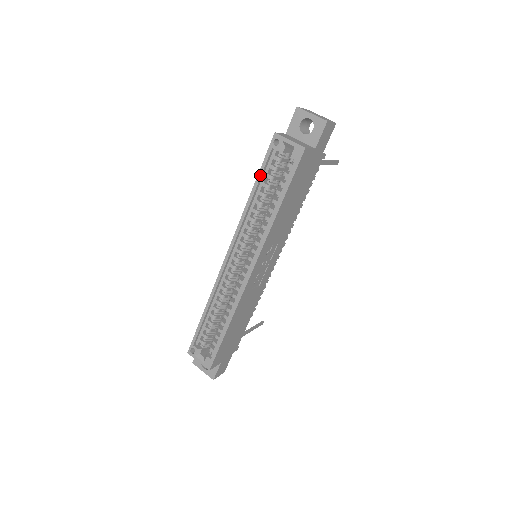
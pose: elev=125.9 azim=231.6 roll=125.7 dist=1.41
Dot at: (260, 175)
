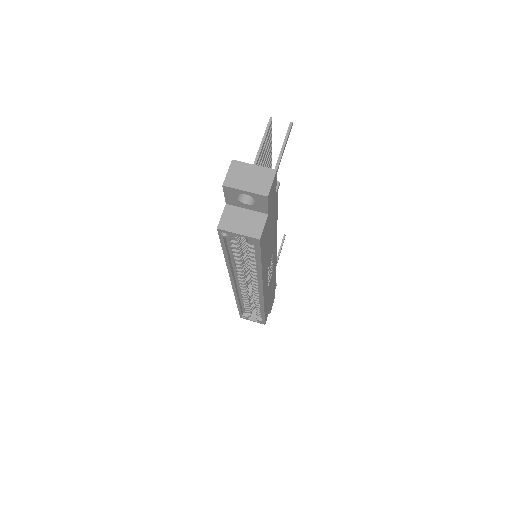
Dot at: (225, 251)
